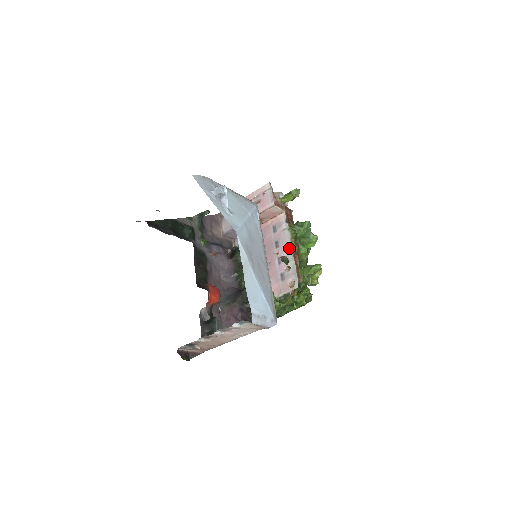
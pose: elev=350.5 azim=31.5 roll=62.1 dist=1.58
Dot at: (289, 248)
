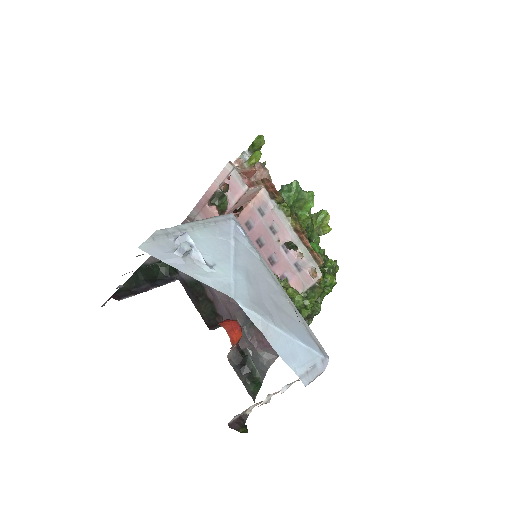
Dot at: (290, 231)
